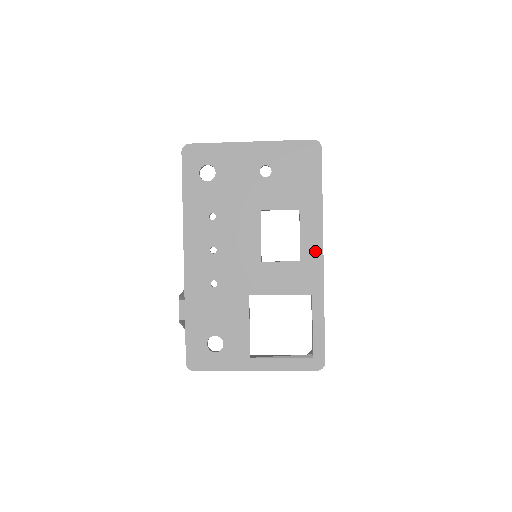
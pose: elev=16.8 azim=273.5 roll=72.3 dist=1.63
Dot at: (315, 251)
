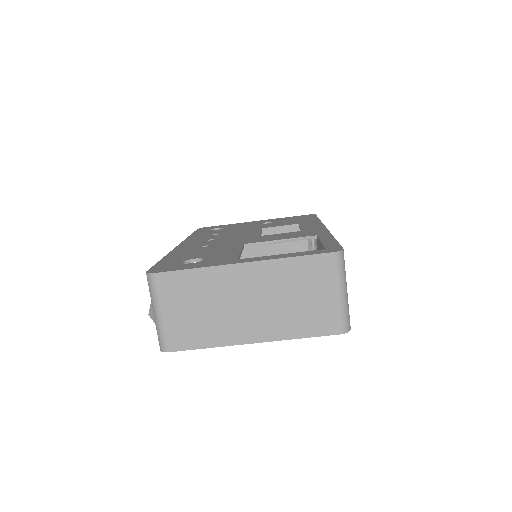
Dot at: occluded
